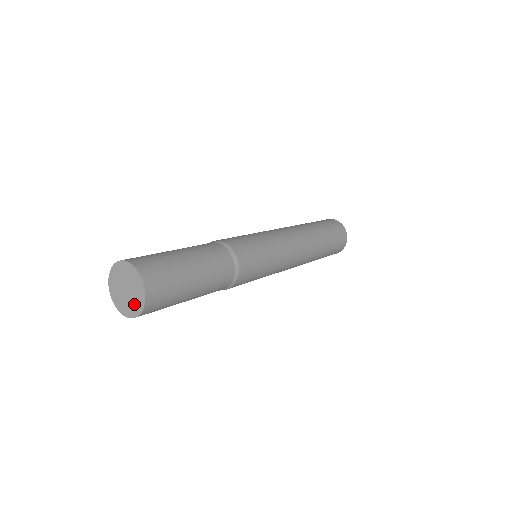
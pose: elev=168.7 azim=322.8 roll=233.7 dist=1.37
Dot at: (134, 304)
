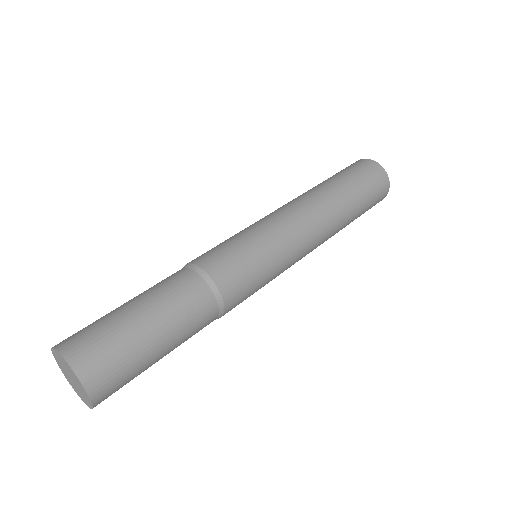
Dot at: (83, 396)
